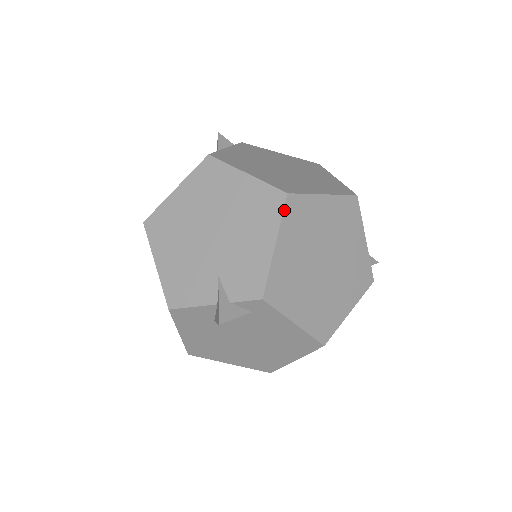
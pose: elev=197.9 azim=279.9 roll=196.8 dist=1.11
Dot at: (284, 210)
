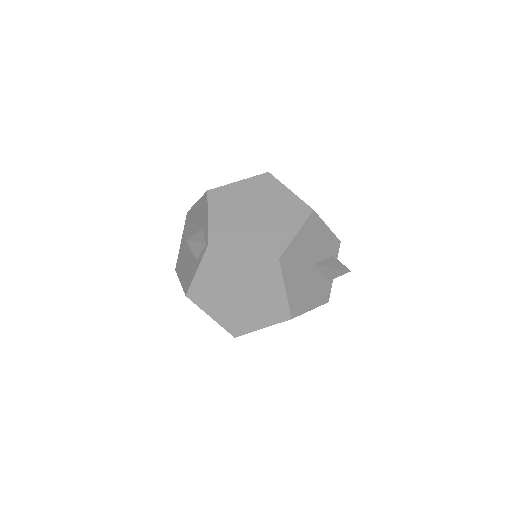
Dot at: occluded
